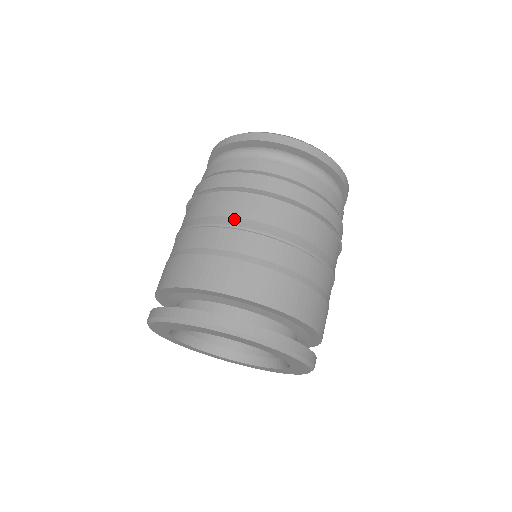
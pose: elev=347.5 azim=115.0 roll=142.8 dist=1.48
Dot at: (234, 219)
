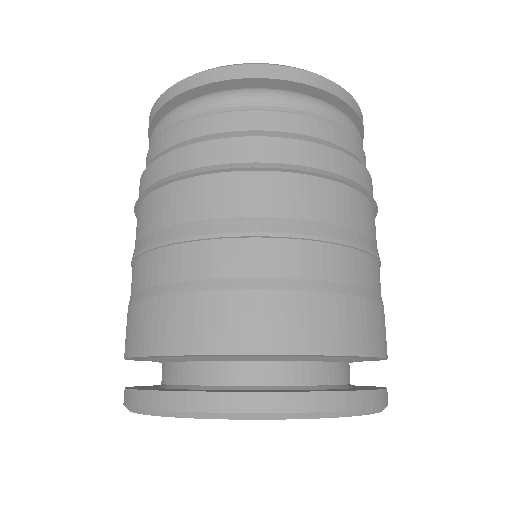
Dot at: (276, 221)
